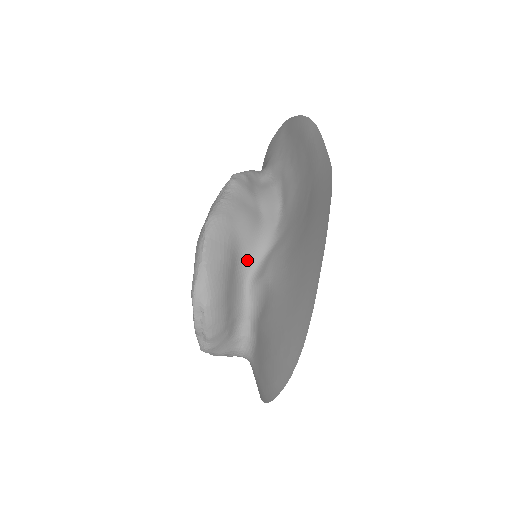
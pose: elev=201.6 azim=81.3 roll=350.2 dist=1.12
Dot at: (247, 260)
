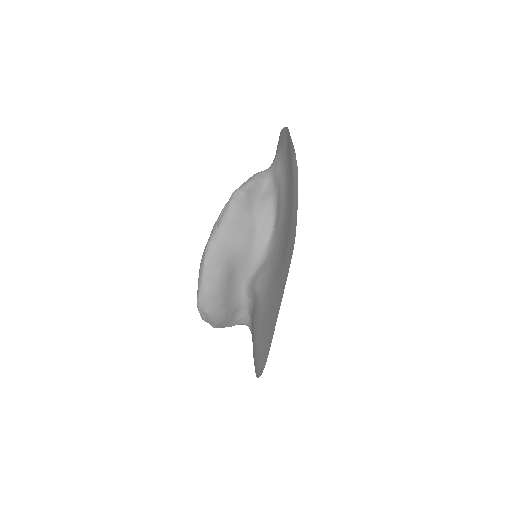
Dot at: (243, 270)
